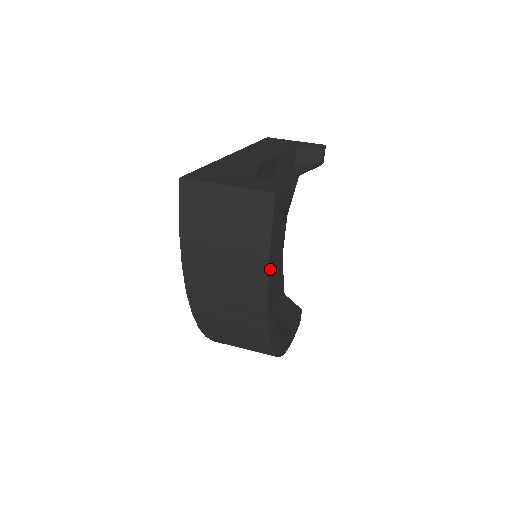
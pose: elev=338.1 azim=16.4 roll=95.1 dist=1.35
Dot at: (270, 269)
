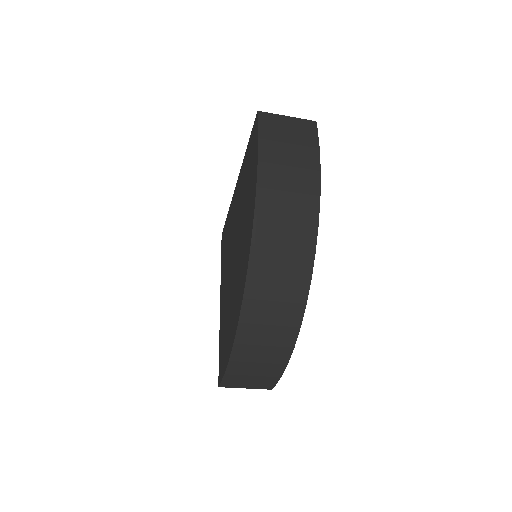
Dot at: (318, 165)
